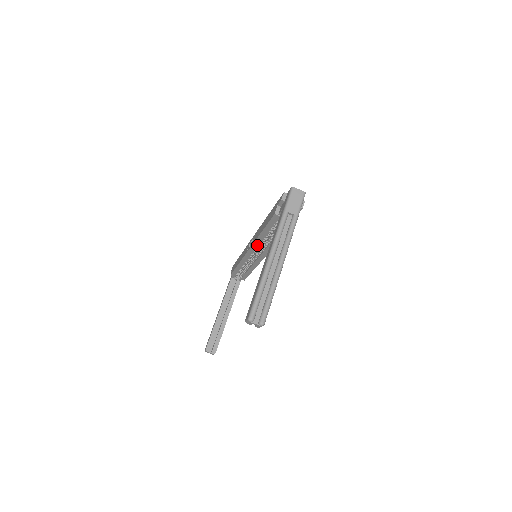
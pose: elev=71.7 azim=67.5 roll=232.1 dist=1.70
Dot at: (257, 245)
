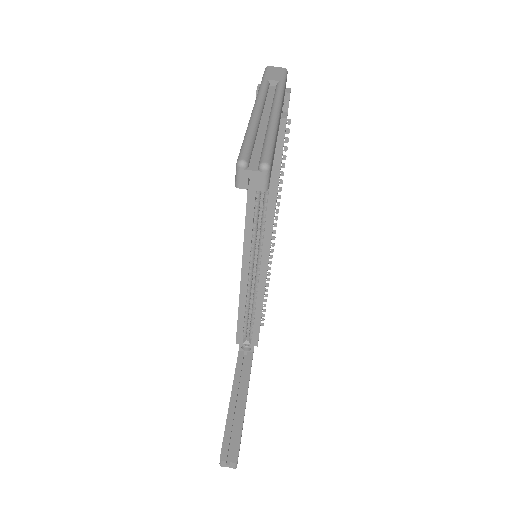
Dot at: (251, 226)
